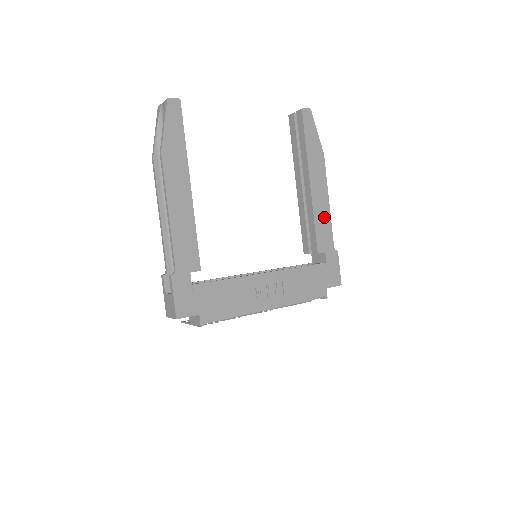
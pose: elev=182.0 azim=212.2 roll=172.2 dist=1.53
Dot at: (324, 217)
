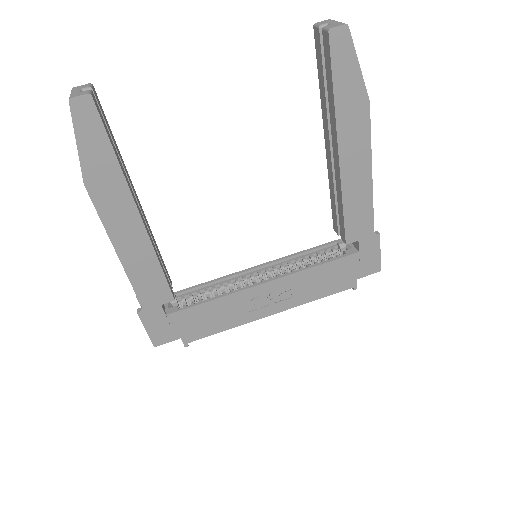
Dot at: (361, 197)
